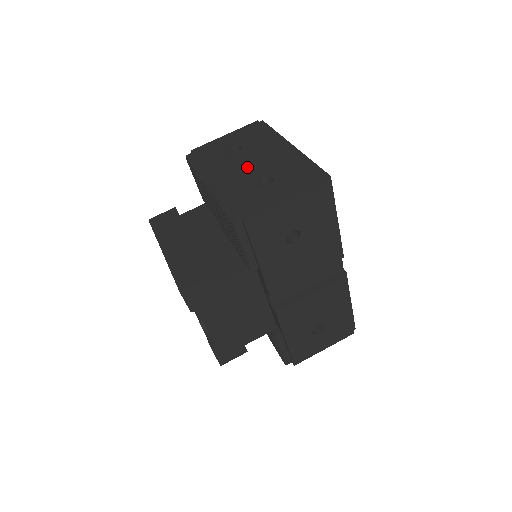
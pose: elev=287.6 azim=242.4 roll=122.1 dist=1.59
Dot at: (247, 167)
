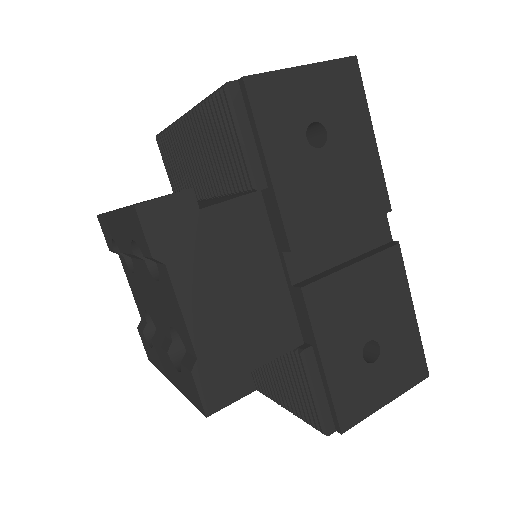
Dot at: occluded
